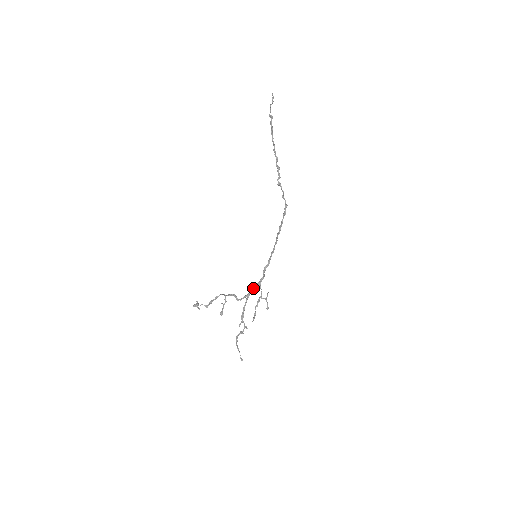
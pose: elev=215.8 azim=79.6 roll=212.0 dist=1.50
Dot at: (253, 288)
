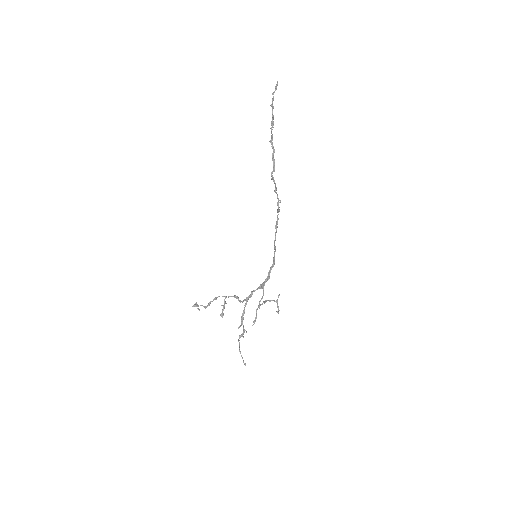
Dot at: (254, 290)
